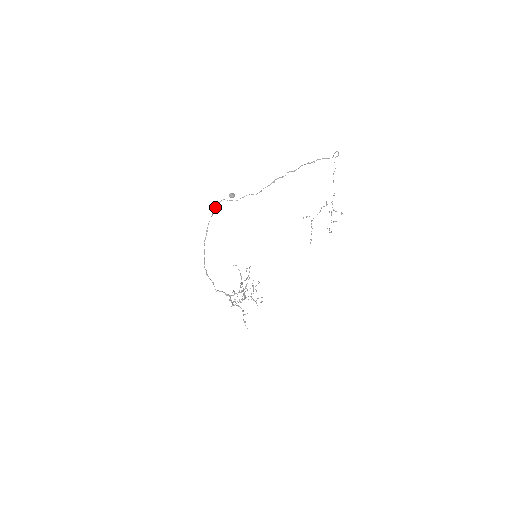
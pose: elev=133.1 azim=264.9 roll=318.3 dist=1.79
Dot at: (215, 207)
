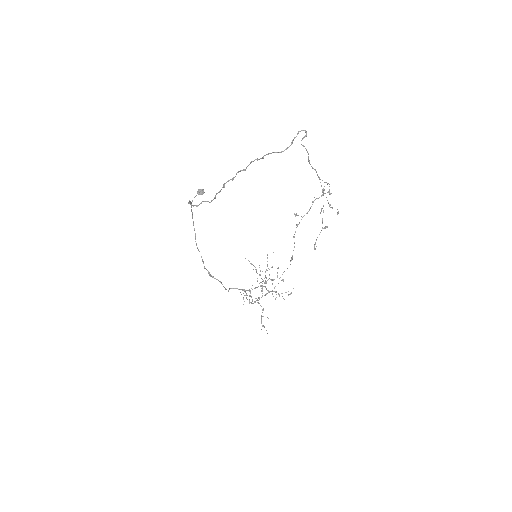
Dot at: occluded
